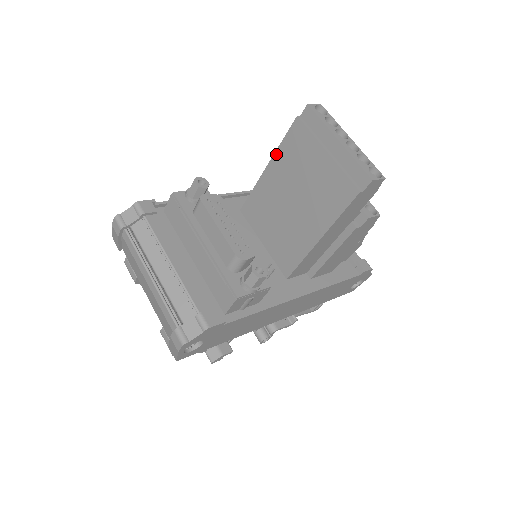
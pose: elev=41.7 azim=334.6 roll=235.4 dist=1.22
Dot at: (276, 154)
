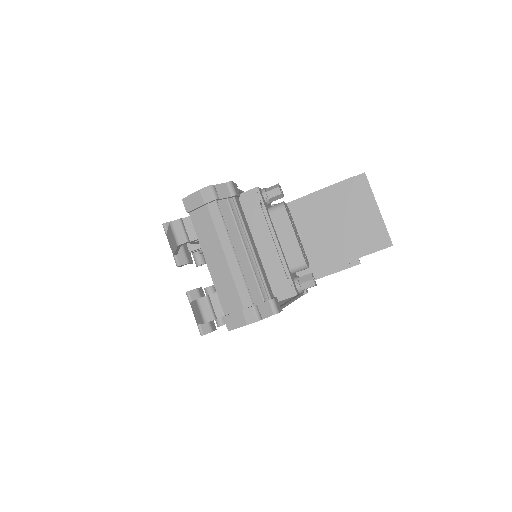
Dot at: (321, 191)
